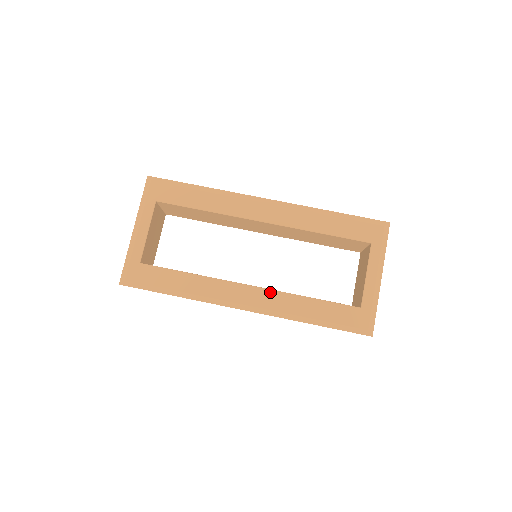
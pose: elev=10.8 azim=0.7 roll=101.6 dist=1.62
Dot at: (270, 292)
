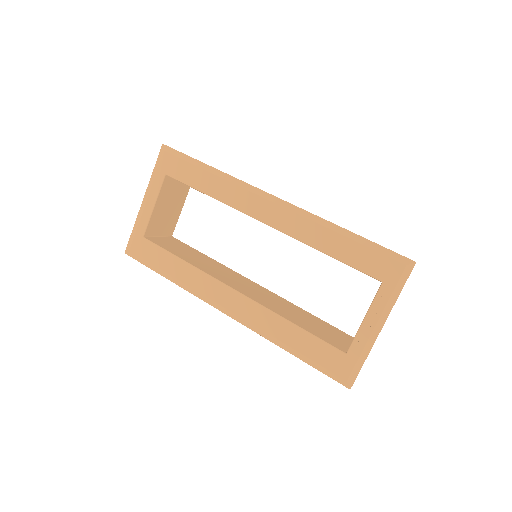
Dot at: (253, 304)
